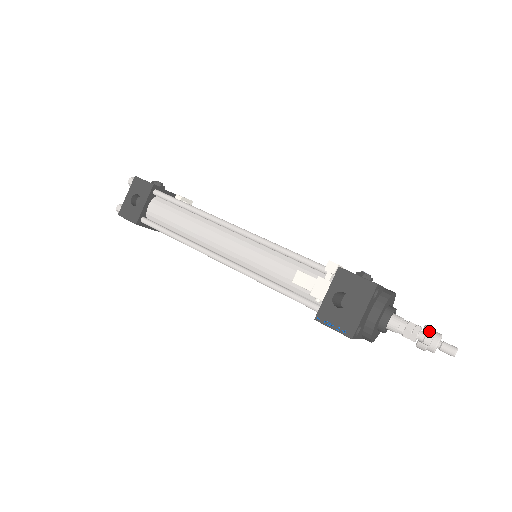
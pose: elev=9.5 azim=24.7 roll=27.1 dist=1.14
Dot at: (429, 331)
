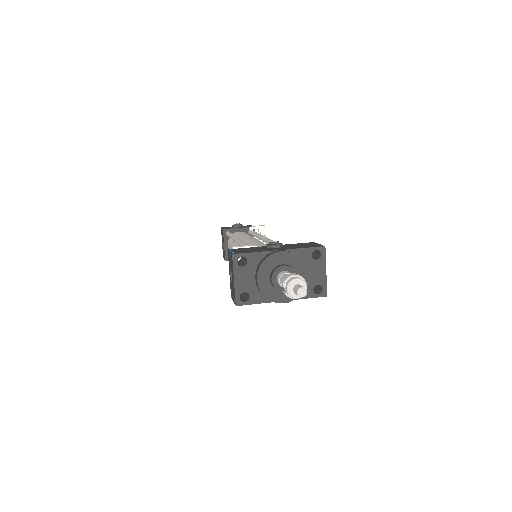
Dot at: (284, 279)
